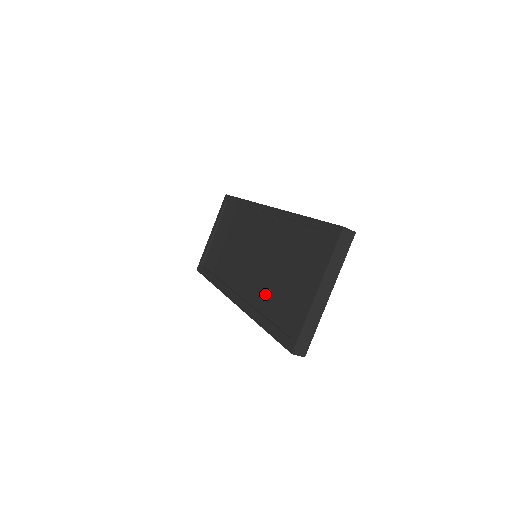
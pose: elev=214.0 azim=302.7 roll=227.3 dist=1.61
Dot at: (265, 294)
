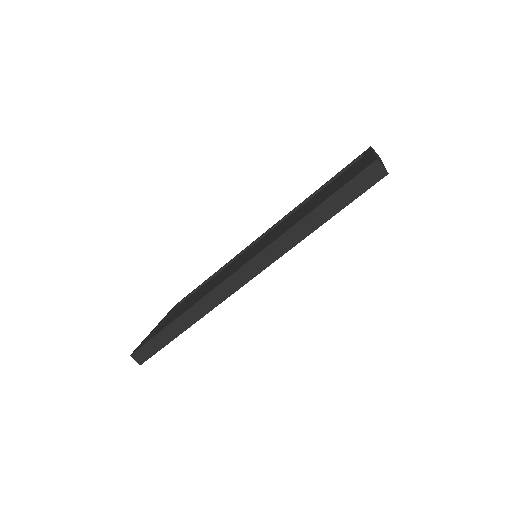
Dot at: occluded
